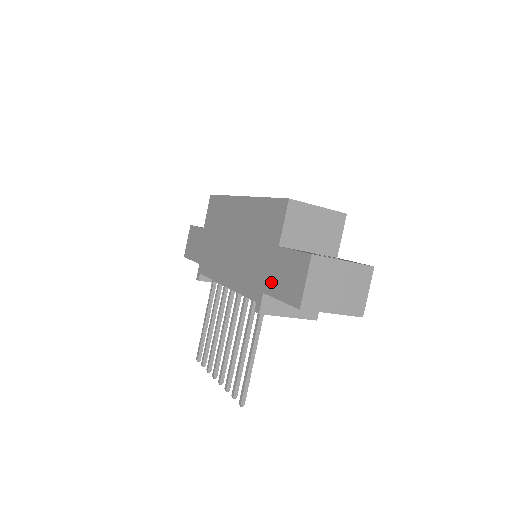
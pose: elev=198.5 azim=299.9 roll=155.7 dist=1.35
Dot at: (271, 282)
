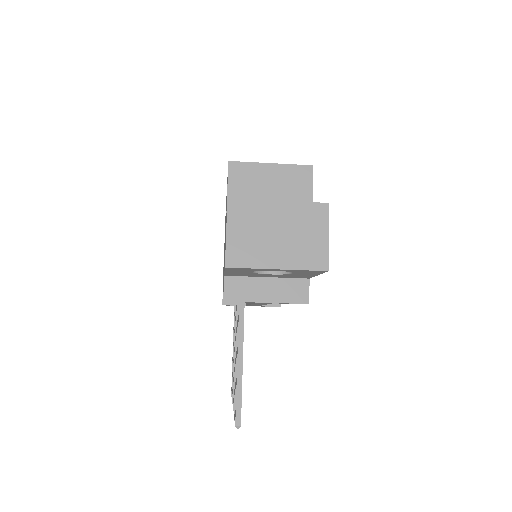
Dot at: occluded
